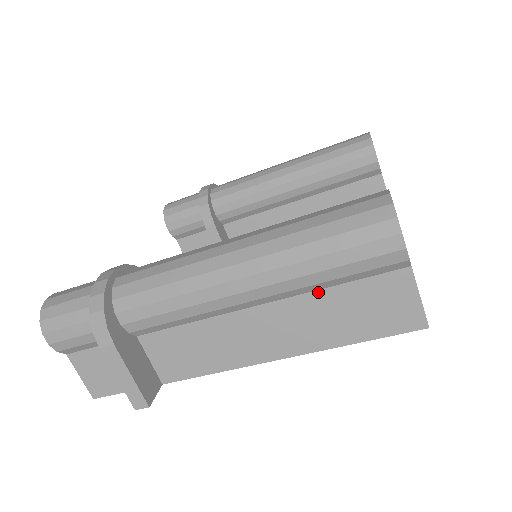
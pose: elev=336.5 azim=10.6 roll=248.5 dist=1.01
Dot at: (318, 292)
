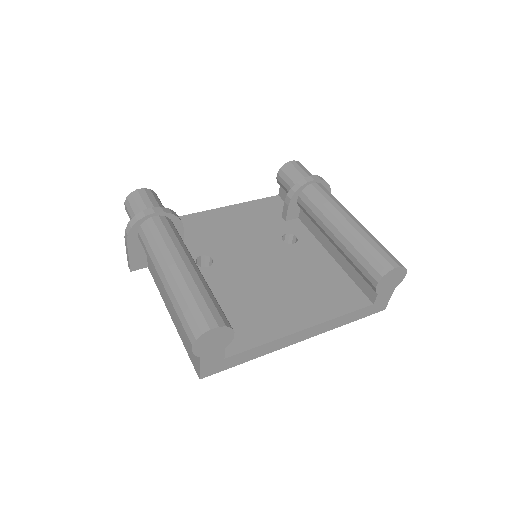
Dot at: occluded
